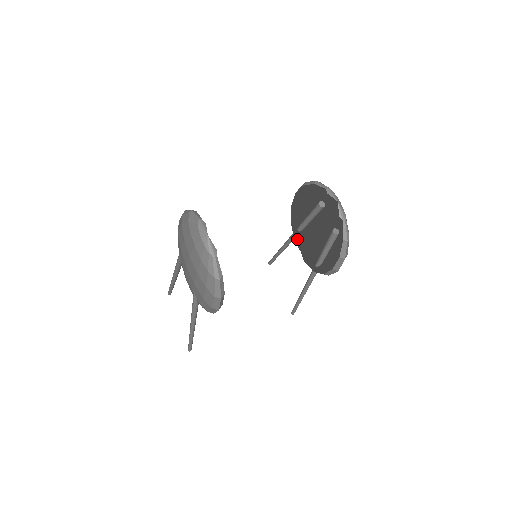
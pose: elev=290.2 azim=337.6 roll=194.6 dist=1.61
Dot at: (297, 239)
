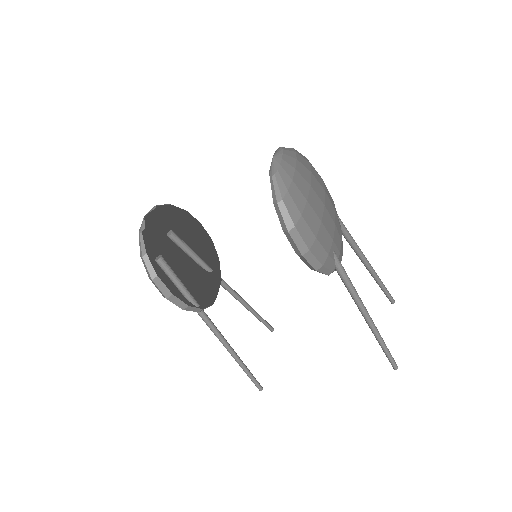
Dot at: occluded
